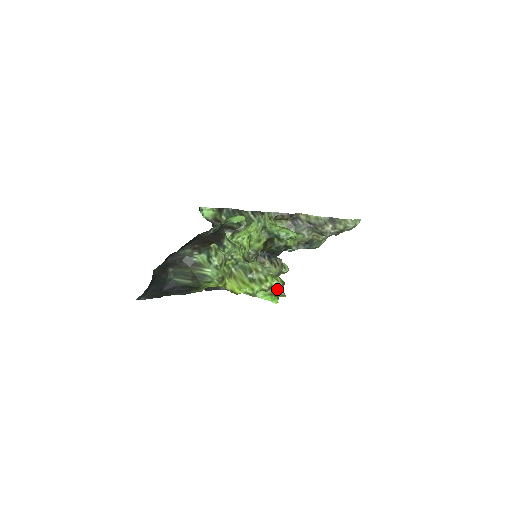
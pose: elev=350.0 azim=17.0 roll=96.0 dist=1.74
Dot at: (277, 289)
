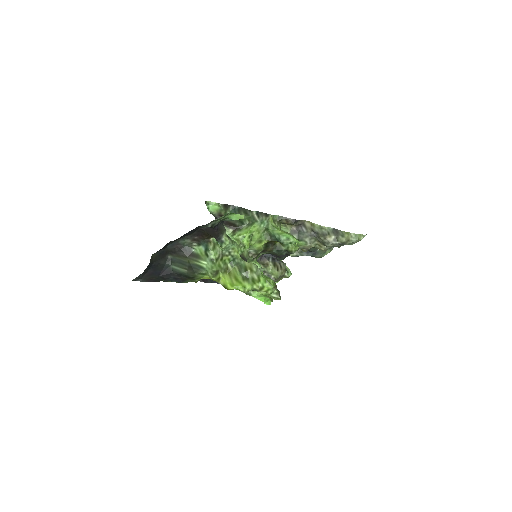
Dot at: (268, 291)
